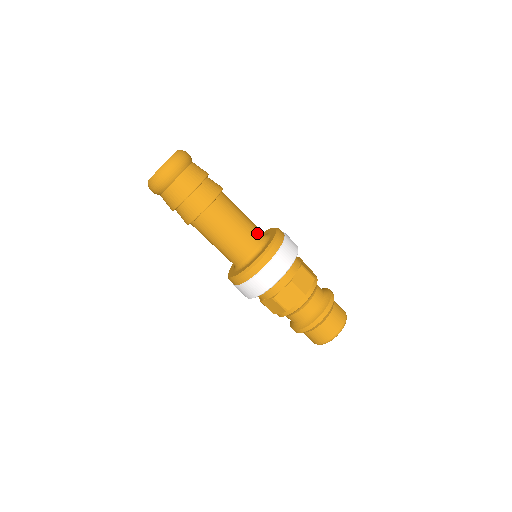
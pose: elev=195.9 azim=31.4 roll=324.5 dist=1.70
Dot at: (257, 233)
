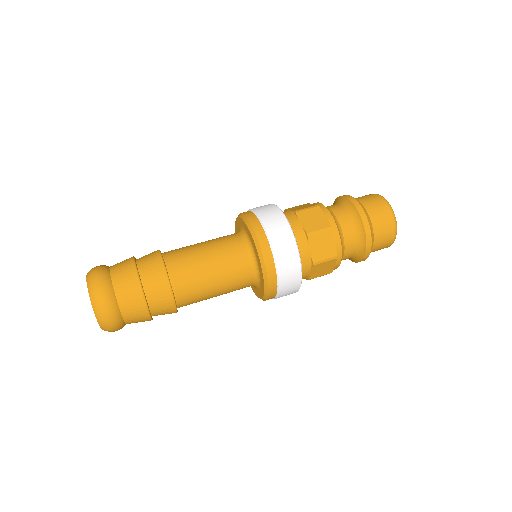
Dot at: (231, 240)
